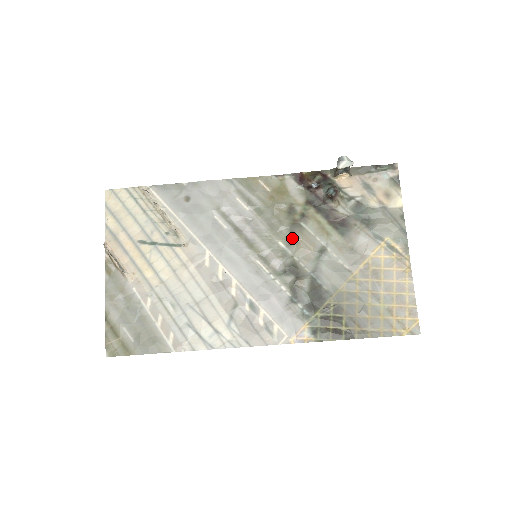
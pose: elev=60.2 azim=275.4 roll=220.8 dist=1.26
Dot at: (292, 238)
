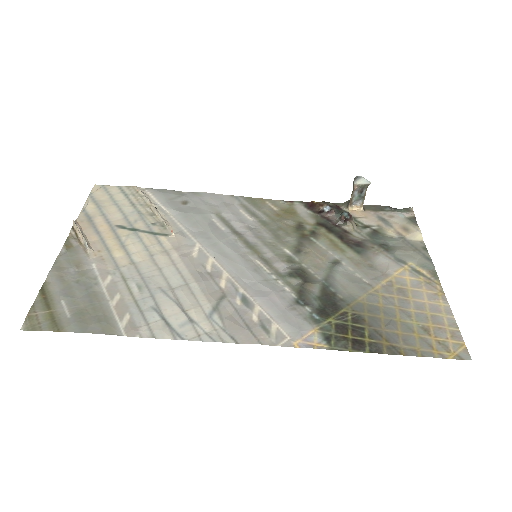
Dot at: (300, 247)
